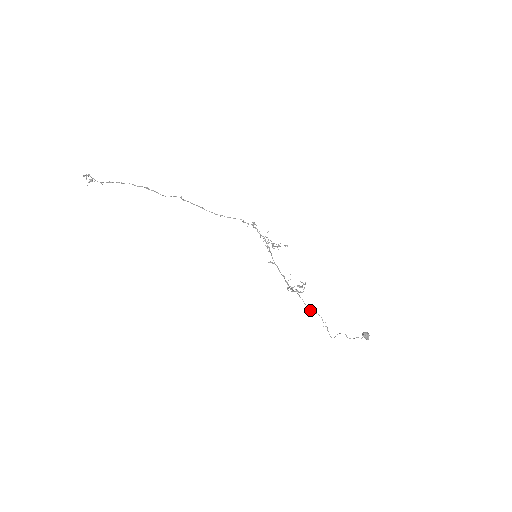
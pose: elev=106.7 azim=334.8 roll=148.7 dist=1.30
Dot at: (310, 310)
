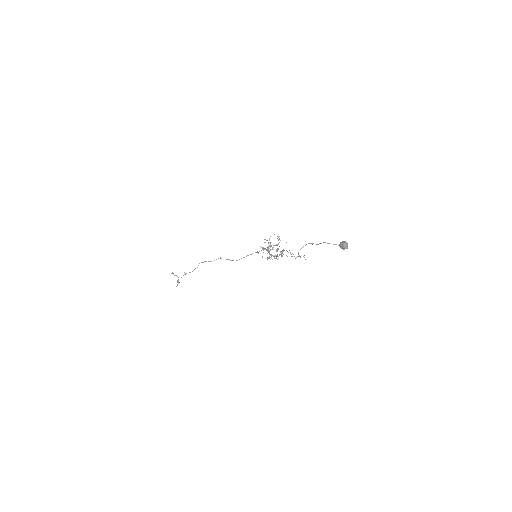
Dot at: occluded
